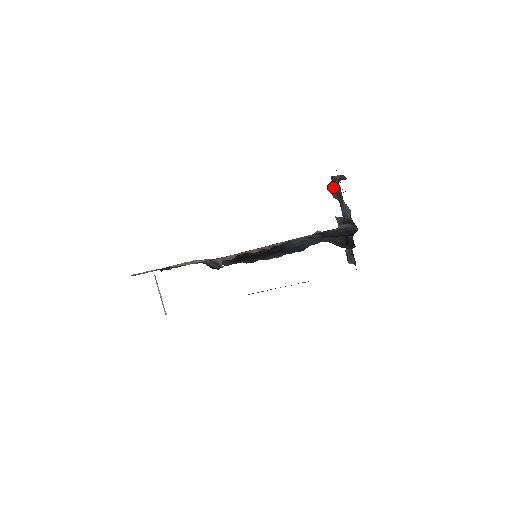
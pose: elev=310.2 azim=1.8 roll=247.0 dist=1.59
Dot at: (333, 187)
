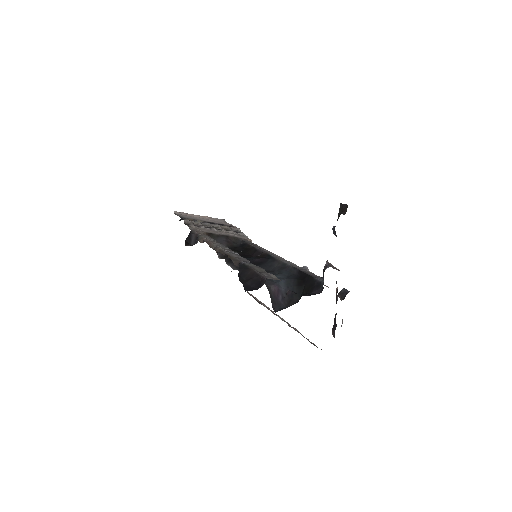
Dot at: occluded
